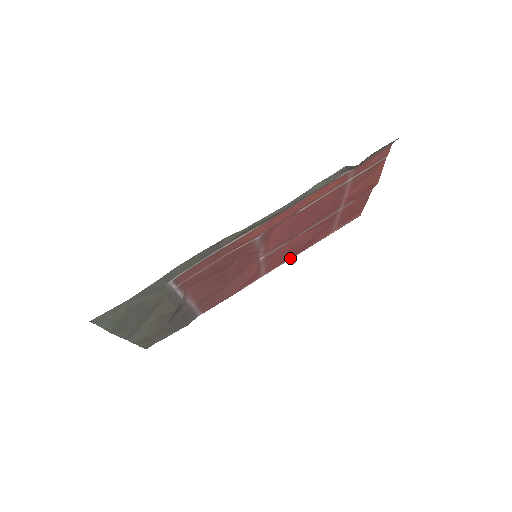
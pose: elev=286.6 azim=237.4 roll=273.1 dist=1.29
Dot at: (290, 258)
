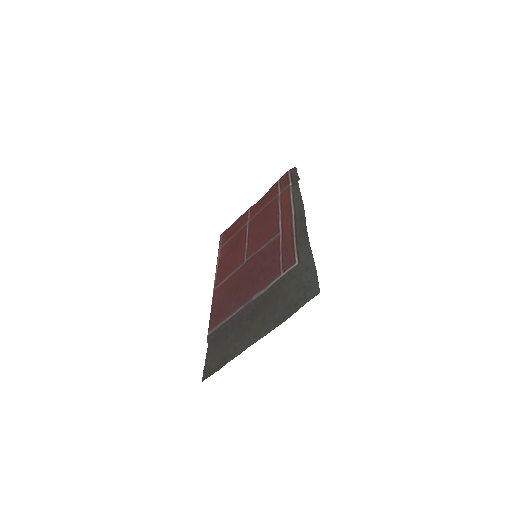
Dot at: (217, 272)
